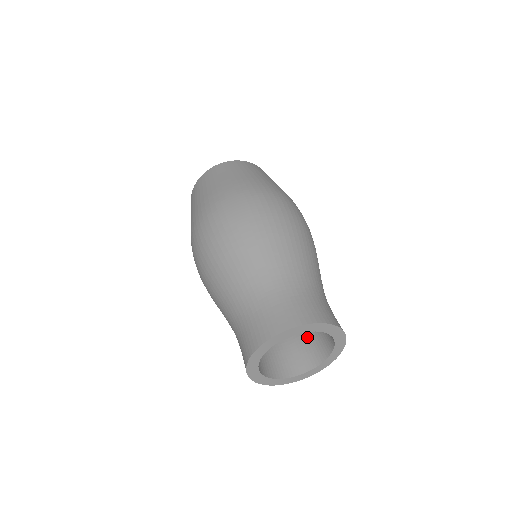
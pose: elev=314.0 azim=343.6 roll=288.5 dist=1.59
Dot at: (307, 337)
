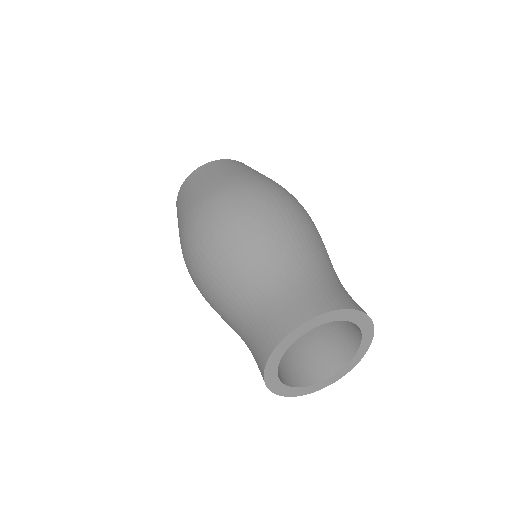
Dot at: (323, 340)
